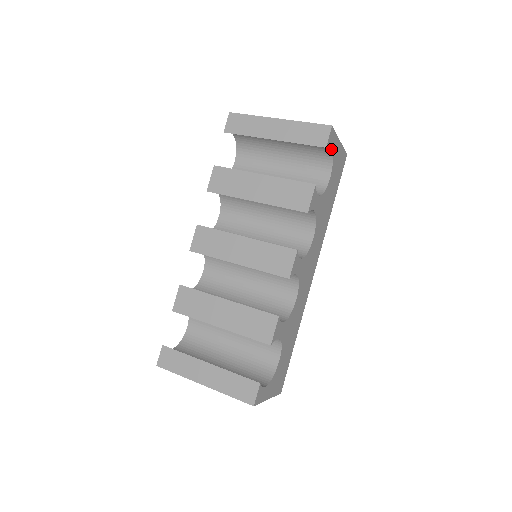
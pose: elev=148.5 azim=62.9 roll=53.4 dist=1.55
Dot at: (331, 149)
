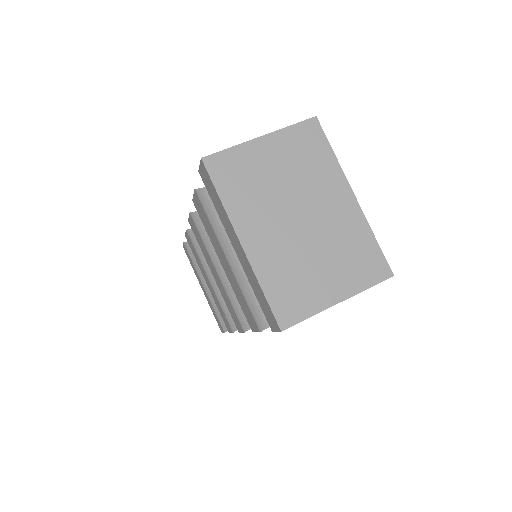
Dot at: occluded
